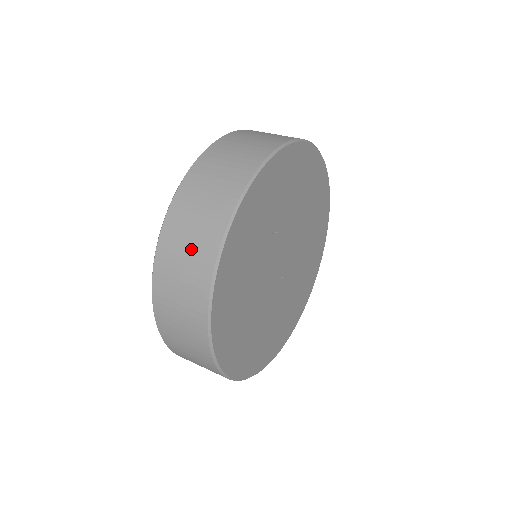
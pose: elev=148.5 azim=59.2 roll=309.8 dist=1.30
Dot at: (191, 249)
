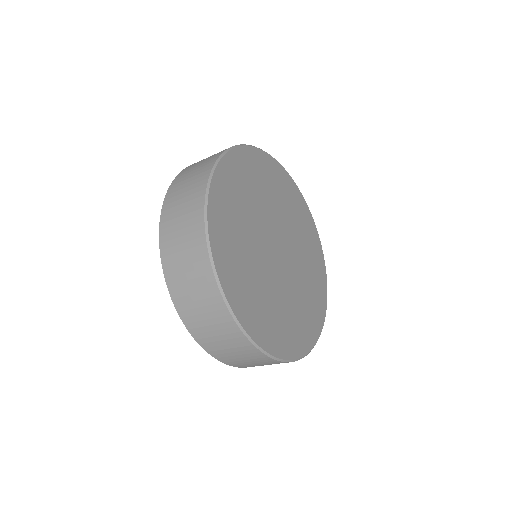
Dot at: (203, 162)
